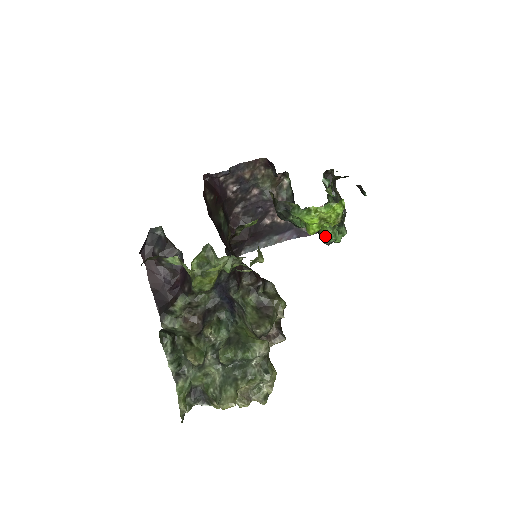
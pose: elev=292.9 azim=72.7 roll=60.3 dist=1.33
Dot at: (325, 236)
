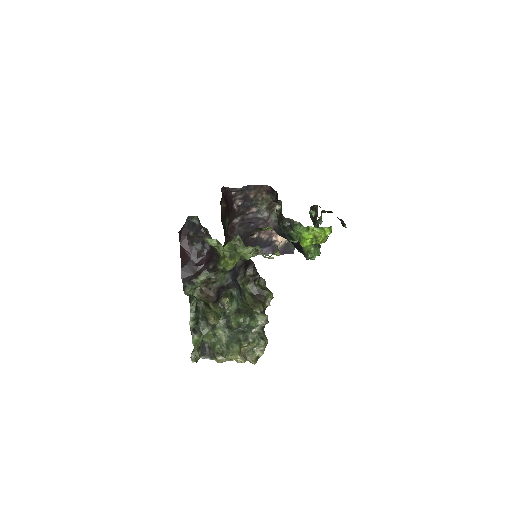
Dot at: (308, 252)
